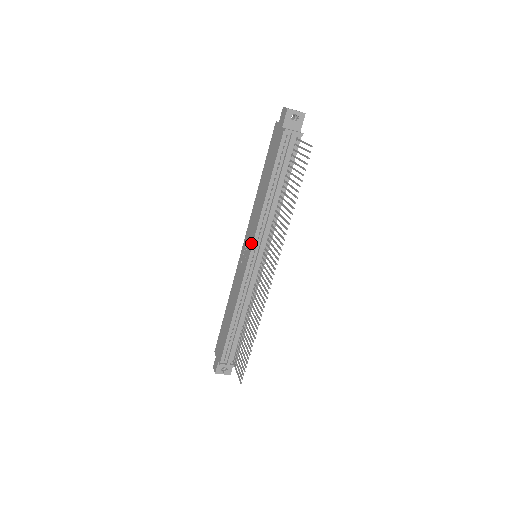
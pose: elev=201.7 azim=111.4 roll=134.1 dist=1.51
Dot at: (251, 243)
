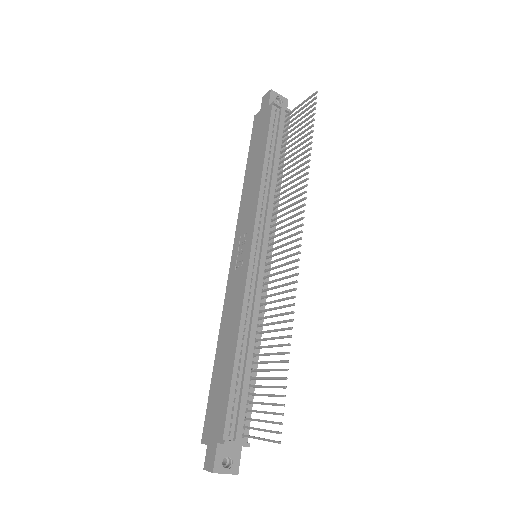
Dot at: (250, 231)
